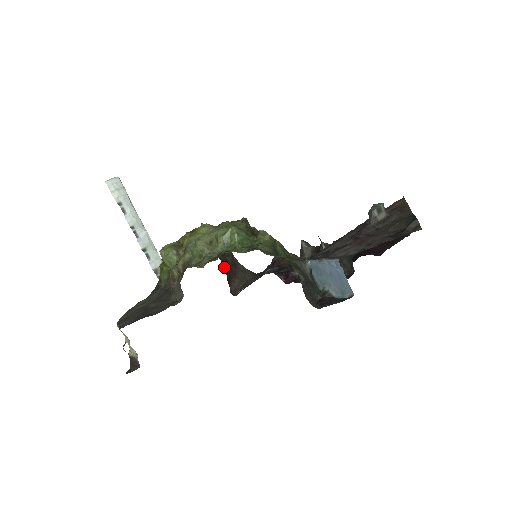
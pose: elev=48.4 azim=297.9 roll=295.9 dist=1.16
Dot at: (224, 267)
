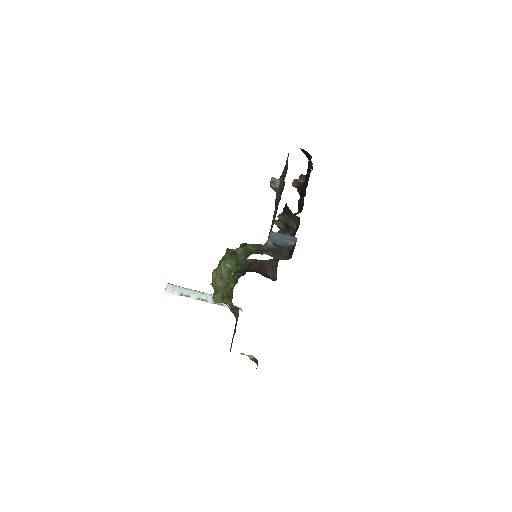
Dot at: (256, 272)
